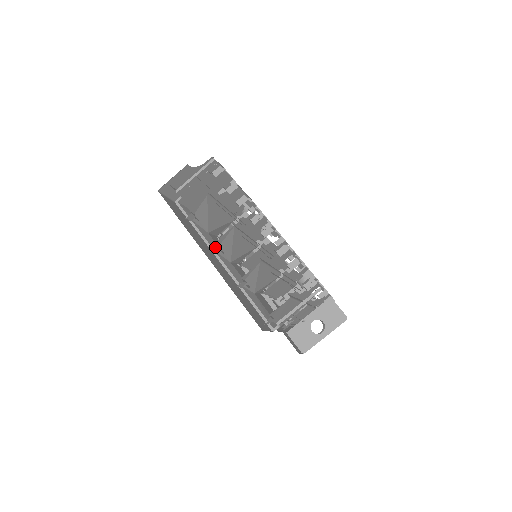
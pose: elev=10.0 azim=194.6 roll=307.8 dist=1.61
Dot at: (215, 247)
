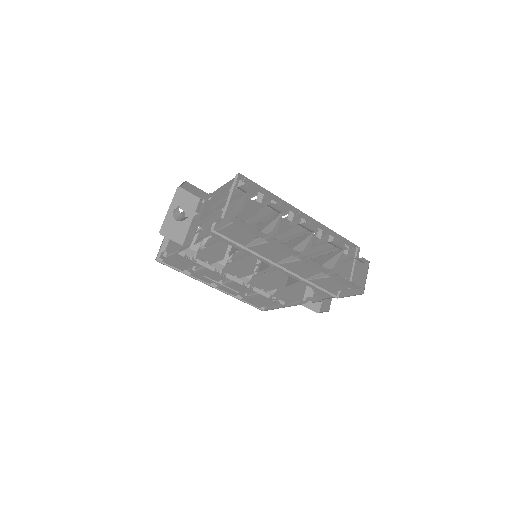
Dot at: occluded
